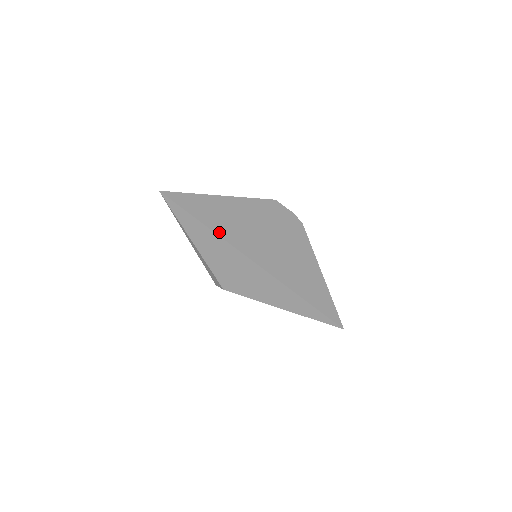
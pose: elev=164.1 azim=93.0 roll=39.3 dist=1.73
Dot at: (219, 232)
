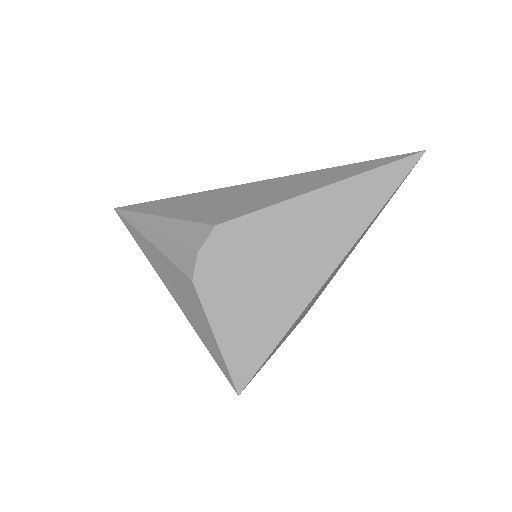
Dot at: occluded
